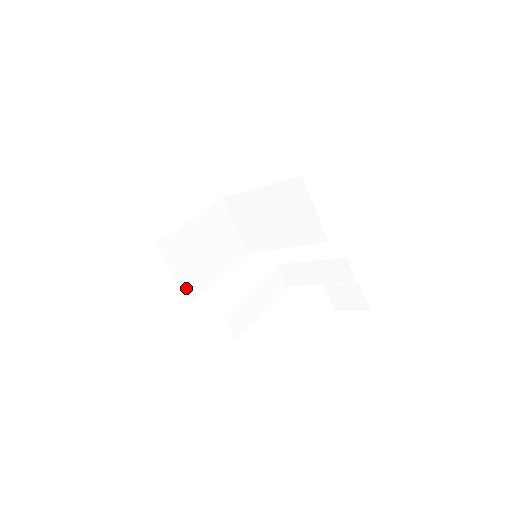
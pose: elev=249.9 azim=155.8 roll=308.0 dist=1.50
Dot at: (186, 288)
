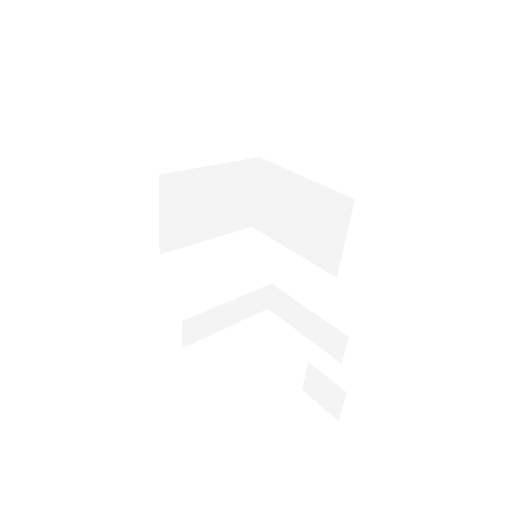
Dot at: (166, 235)
